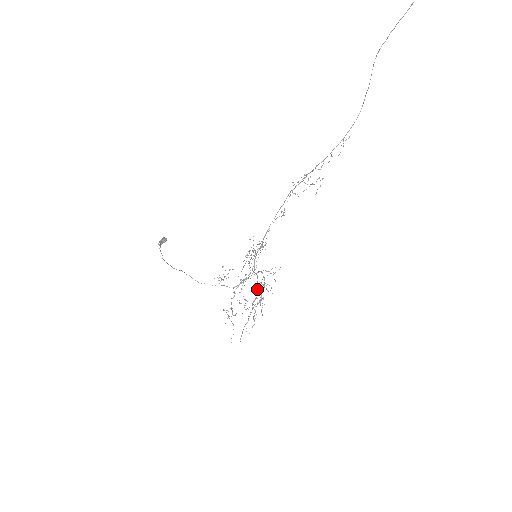
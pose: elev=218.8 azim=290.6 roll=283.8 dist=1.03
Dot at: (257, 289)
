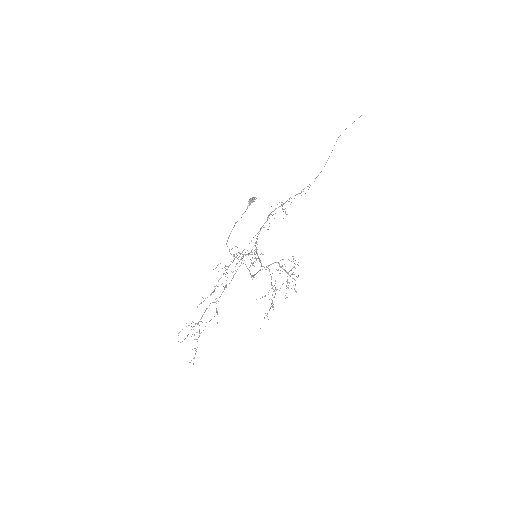
Dot at: occluded
